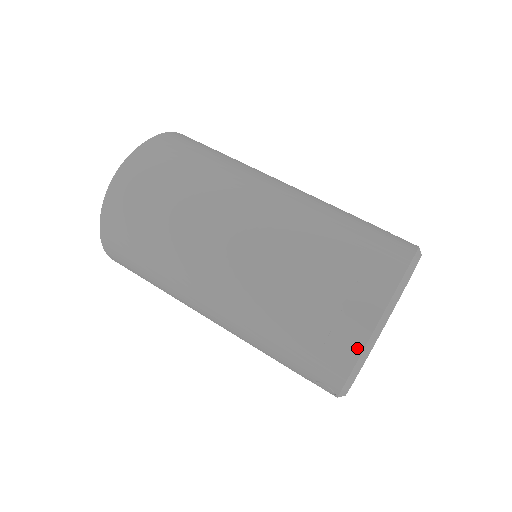
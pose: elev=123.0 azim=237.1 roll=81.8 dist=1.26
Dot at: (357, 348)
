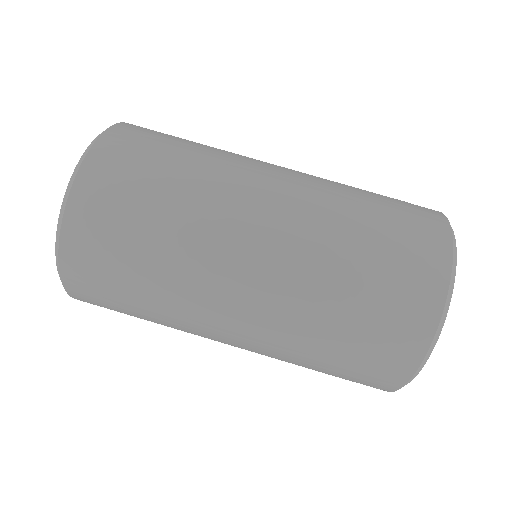
Dot at: (417, 358)
